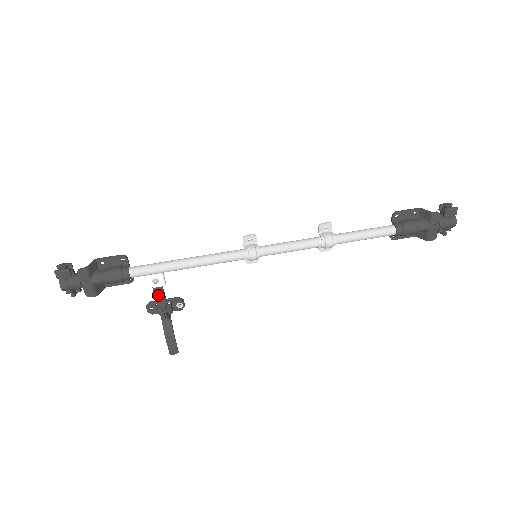
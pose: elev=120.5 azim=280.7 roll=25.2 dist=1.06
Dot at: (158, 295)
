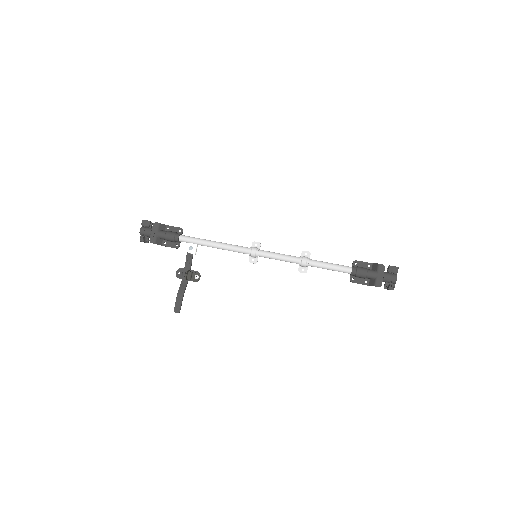
Dot at: (188, 261)
